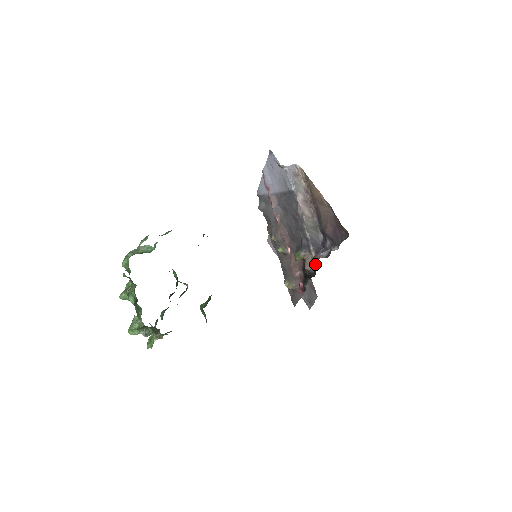
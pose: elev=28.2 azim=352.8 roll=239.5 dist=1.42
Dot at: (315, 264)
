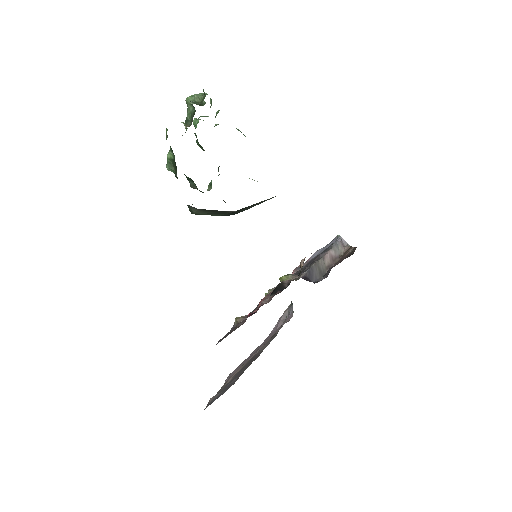
Dot at: (295, 280)
